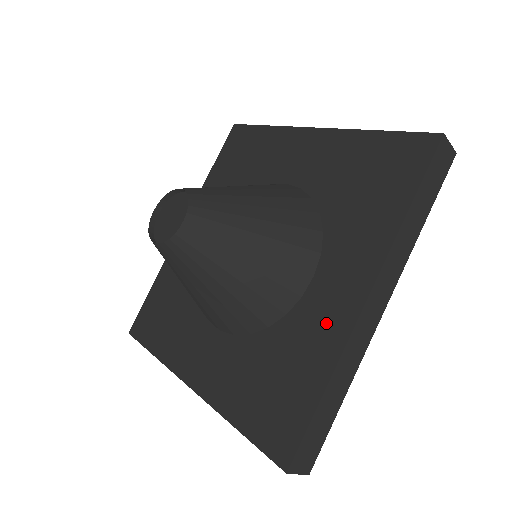
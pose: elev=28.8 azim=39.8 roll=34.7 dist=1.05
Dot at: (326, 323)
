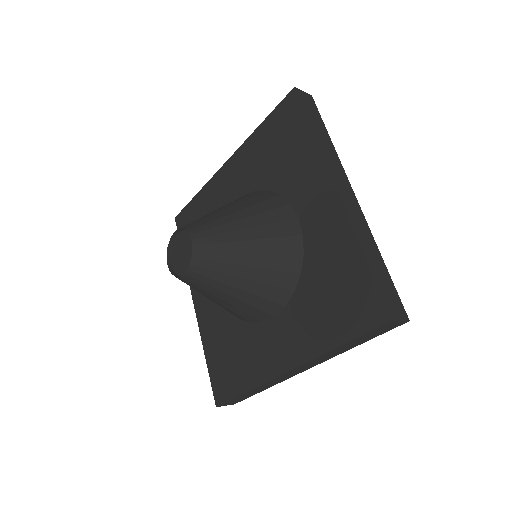
Dot at: (329, 227)
